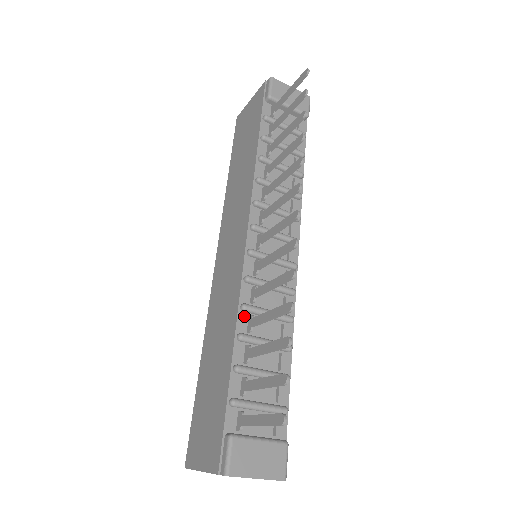
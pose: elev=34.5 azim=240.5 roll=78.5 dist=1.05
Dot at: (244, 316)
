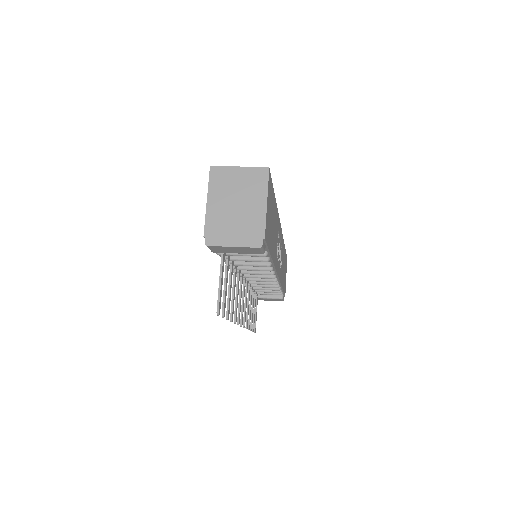
Dot at: occluded
